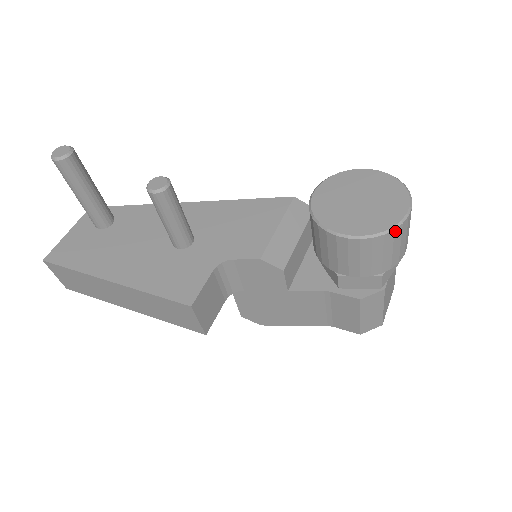
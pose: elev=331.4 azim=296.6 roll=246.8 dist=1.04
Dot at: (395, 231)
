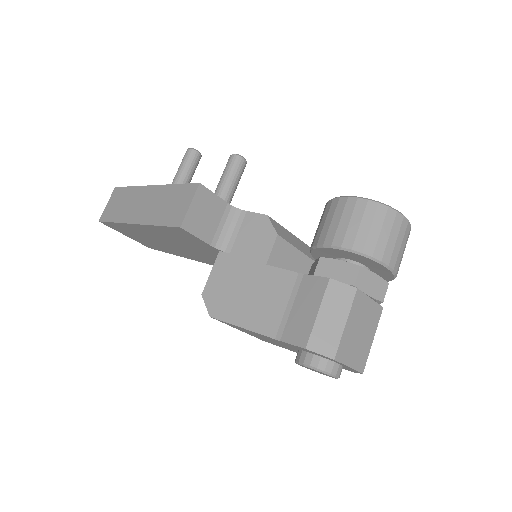
Dot at: (389, 210)
